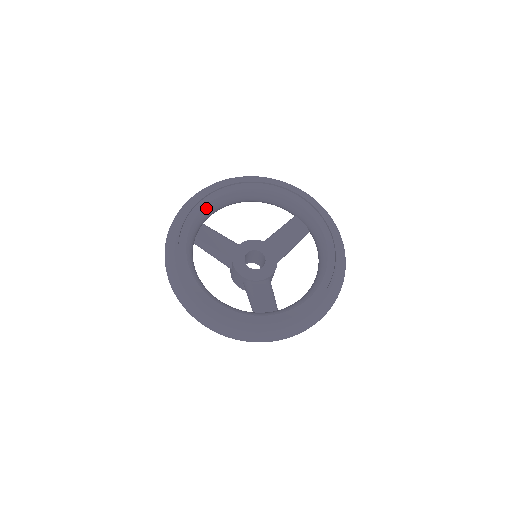
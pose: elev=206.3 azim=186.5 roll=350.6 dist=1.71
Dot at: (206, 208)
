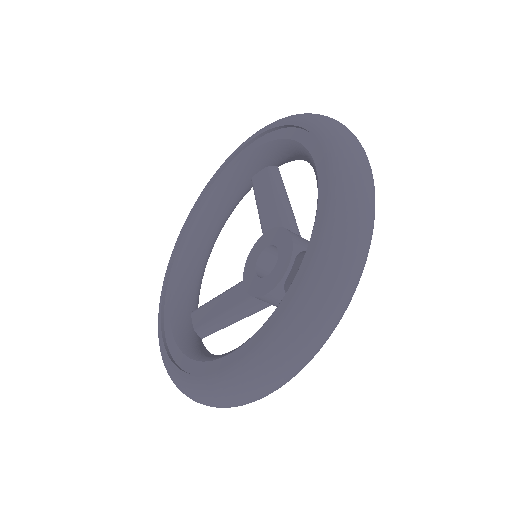
Dot at: (174, 296)
